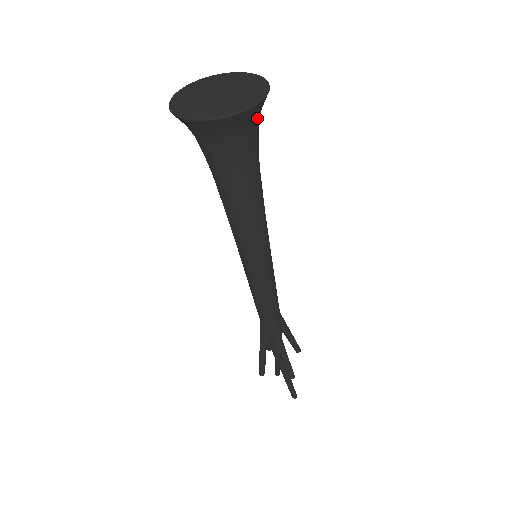
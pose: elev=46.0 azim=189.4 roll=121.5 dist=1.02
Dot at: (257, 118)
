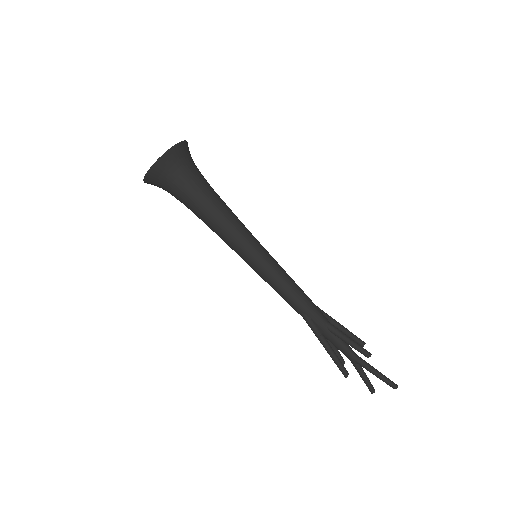
Dot at: (189, 156)
